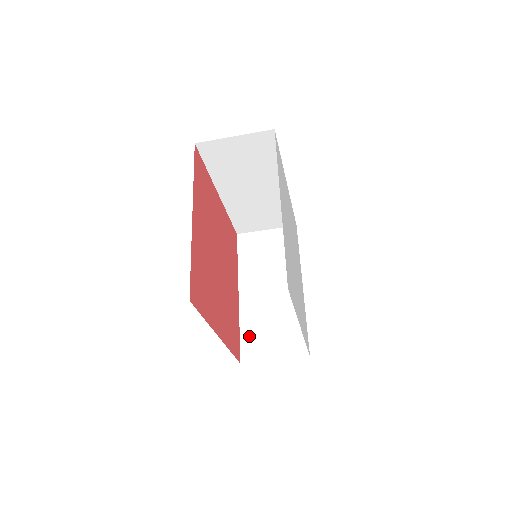
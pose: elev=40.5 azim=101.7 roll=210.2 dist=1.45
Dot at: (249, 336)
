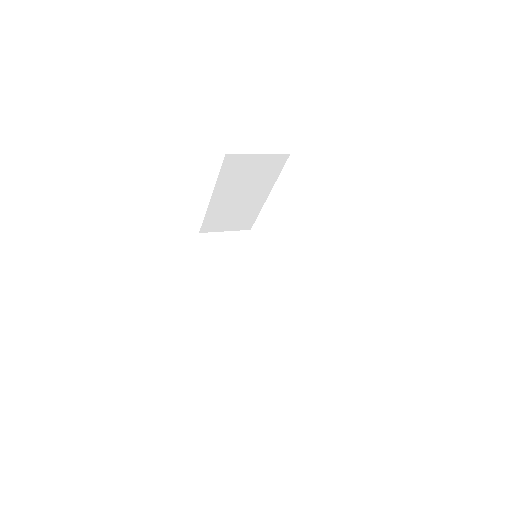
Dot at: (211, 221)
